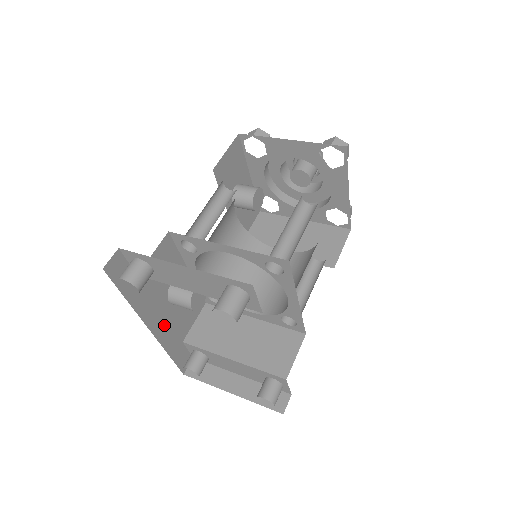
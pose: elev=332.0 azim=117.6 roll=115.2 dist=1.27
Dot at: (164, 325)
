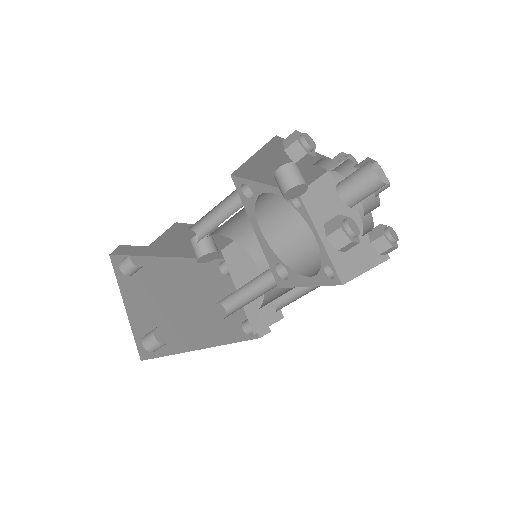
Dot at: (193, 251)
